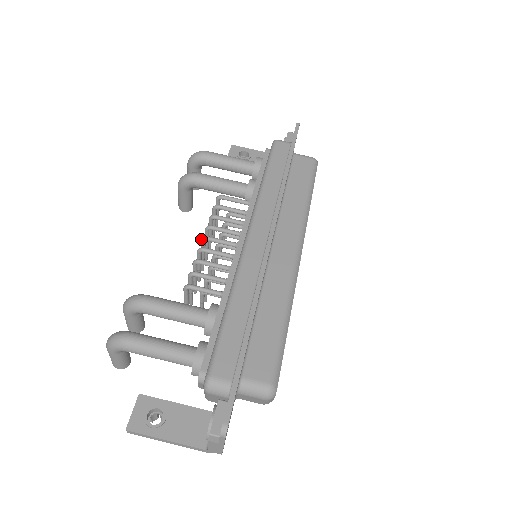
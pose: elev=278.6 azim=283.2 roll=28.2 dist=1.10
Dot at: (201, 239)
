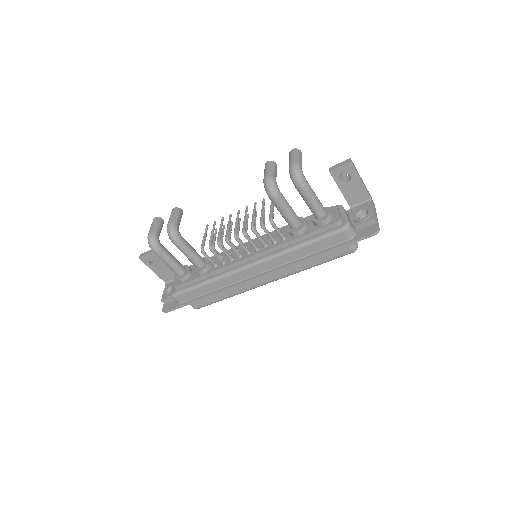
Dot at: (234, 235)
